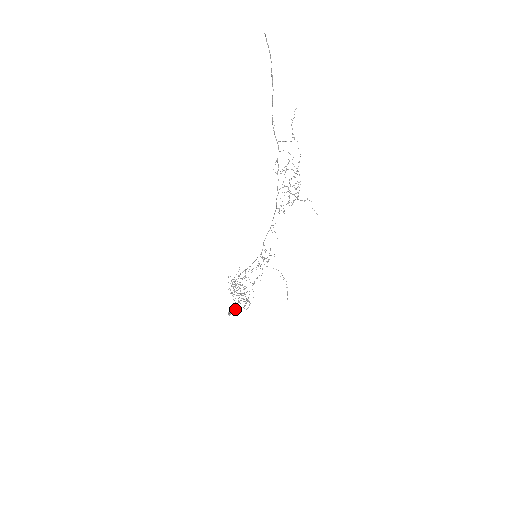
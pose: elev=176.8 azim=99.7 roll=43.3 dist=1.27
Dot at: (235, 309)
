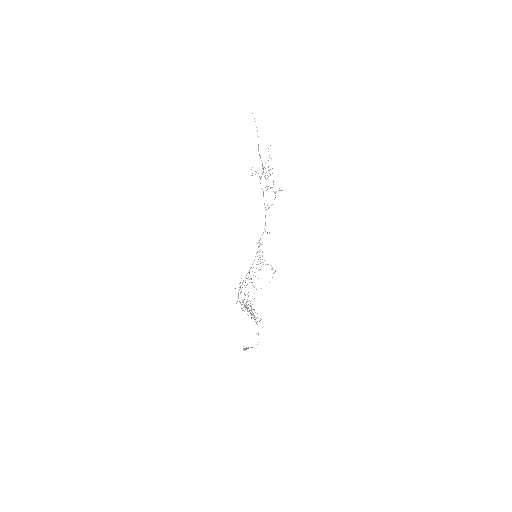
Dot at: (251, 347)
